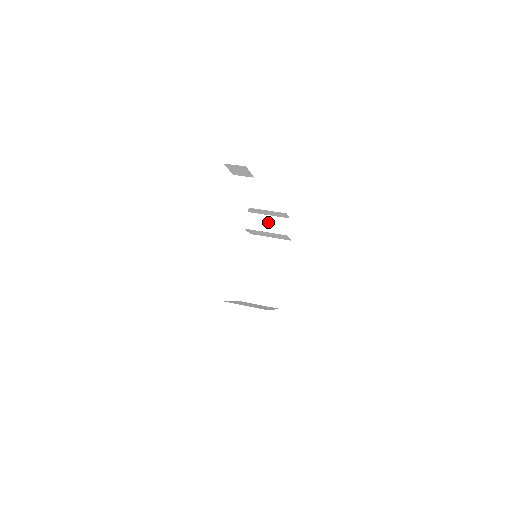
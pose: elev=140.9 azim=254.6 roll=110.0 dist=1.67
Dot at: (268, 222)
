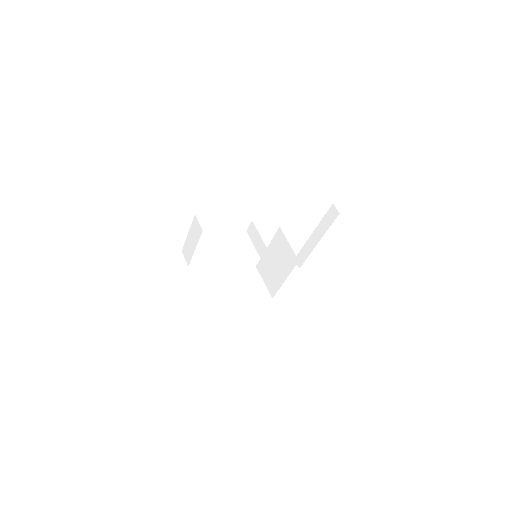
Dot at: (260, 244)
